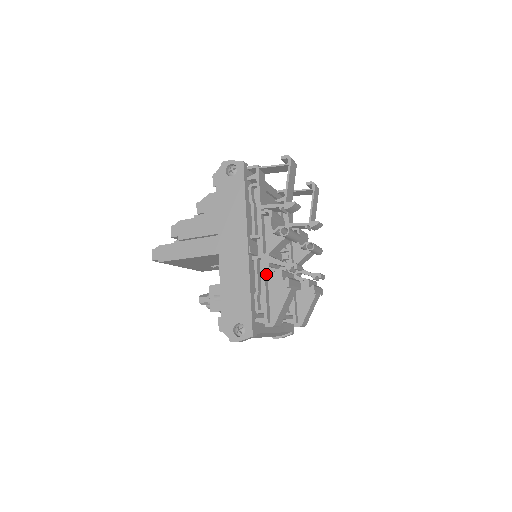
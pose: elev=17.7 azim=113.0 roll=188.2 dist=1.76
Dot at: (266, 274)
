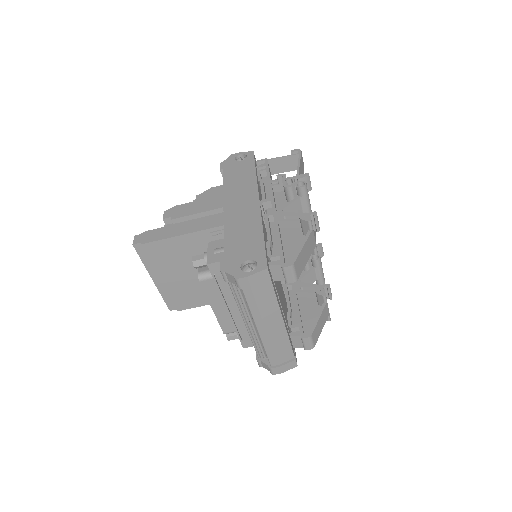
Dot at: (279, 229)
